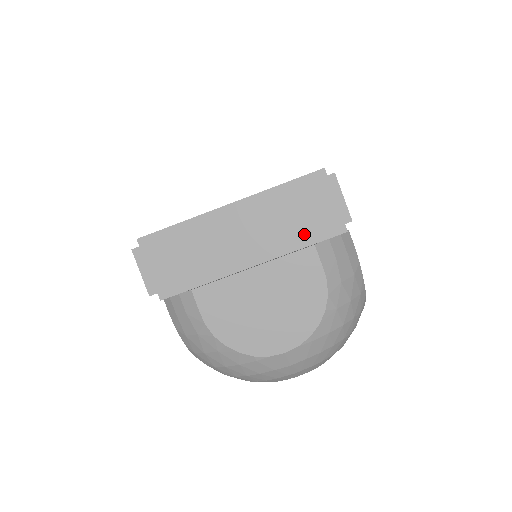
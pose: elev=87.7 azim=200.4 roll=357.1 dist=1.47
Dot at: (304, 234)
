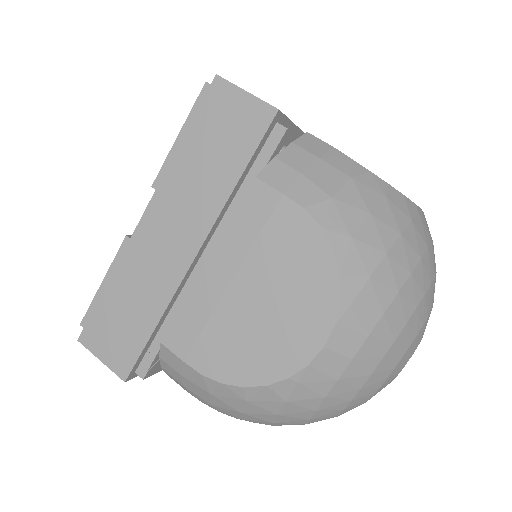
Dot at: occluded
